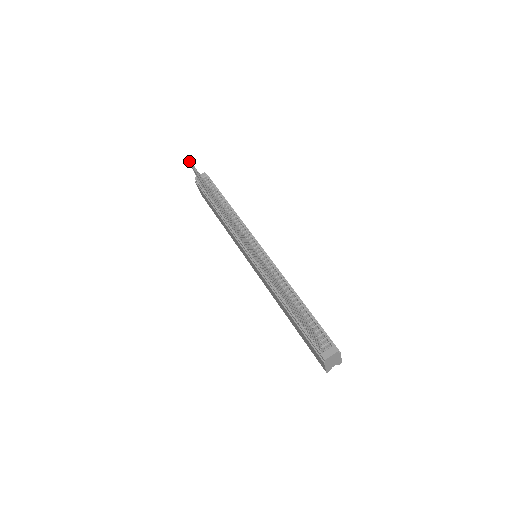
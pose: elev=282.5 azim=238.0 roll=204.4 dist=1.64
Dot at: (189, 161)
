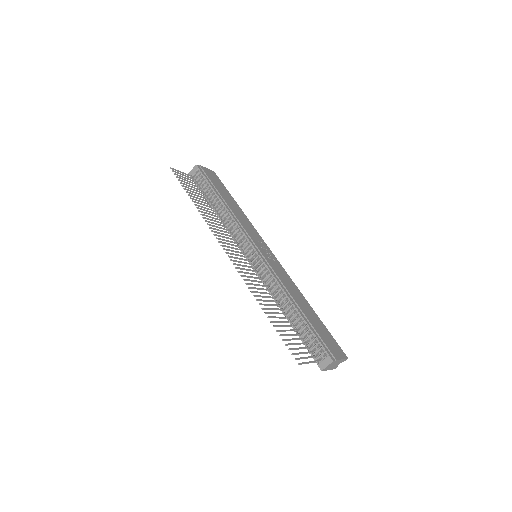
Dot at: (172, 169)
